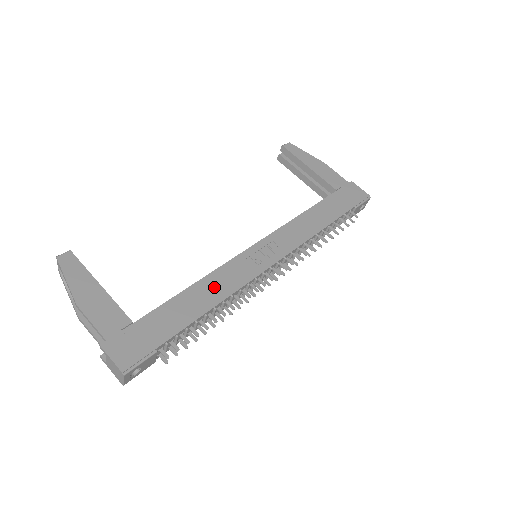
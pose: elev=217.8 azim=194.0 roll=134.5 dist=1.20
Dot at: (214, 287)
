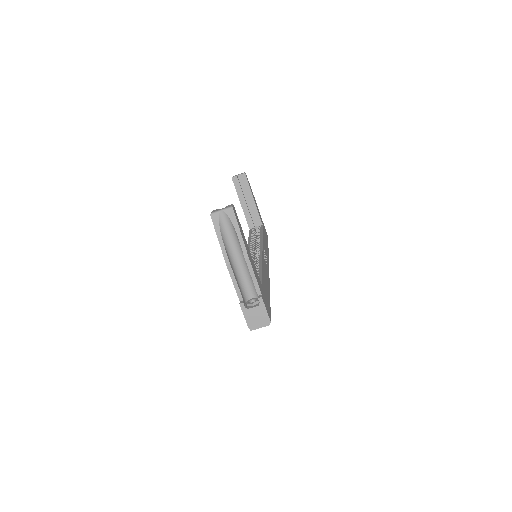
Dot at: (266, 274)
